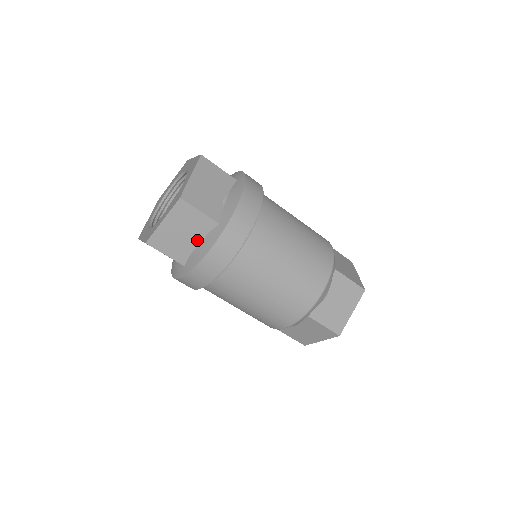
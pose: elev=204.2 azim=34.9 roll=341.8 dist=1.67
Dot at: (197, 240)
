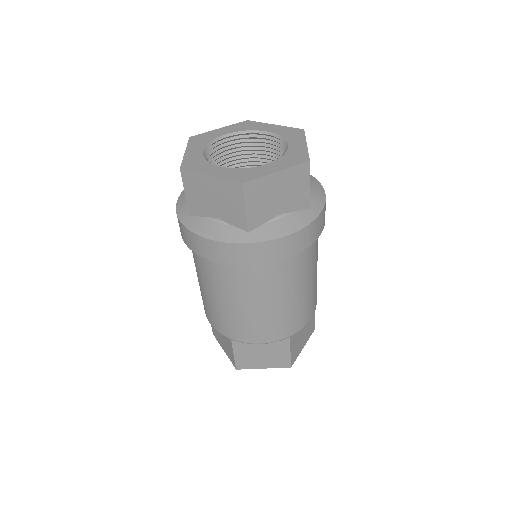
Dot at: (282, 212)
